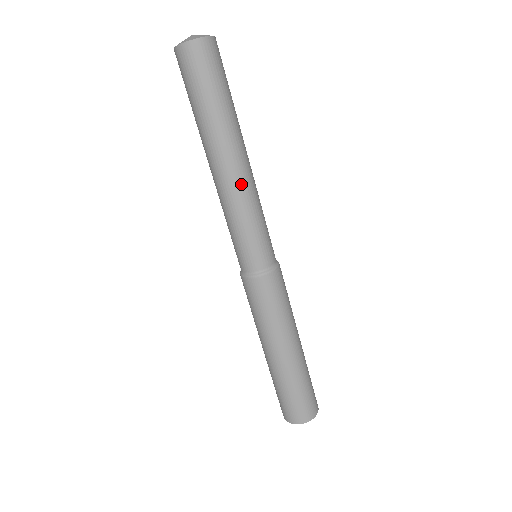
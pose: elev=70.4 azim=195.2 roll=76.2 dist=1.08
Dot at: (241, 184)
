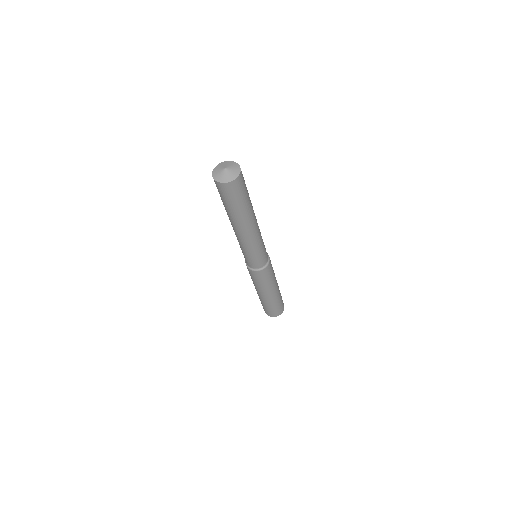
Dot at: (242, 239)
